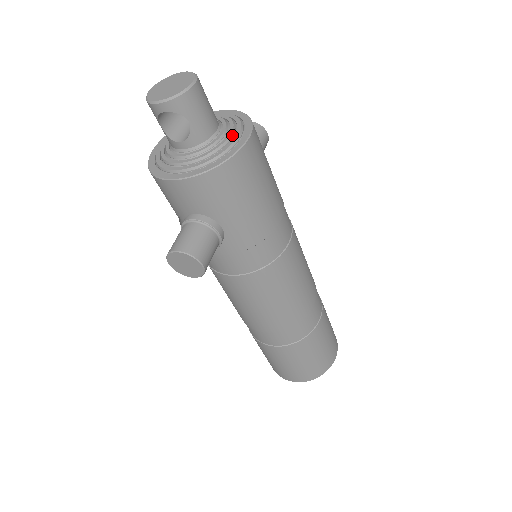
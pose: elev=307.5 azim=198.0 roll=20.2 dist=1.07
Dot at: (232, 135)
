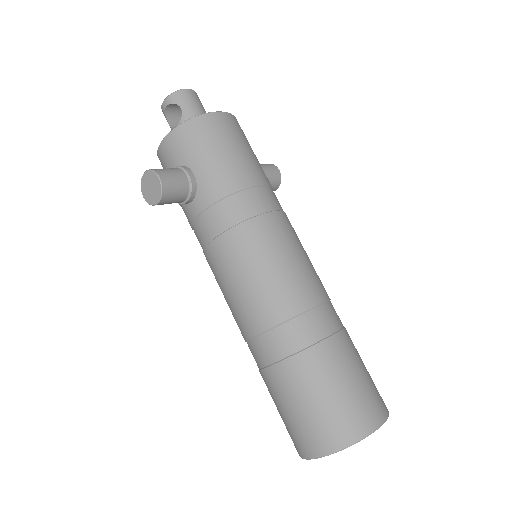
Dot at: occluded
